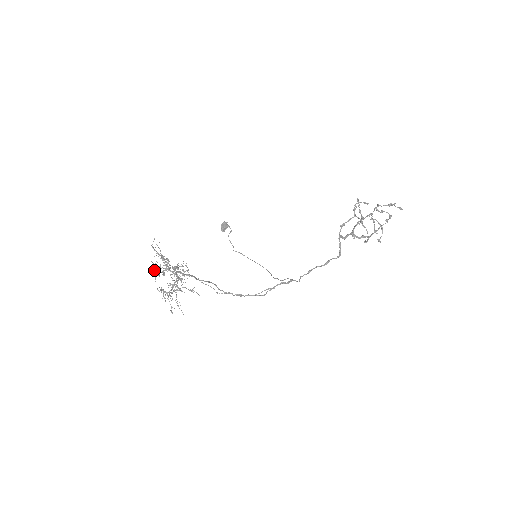
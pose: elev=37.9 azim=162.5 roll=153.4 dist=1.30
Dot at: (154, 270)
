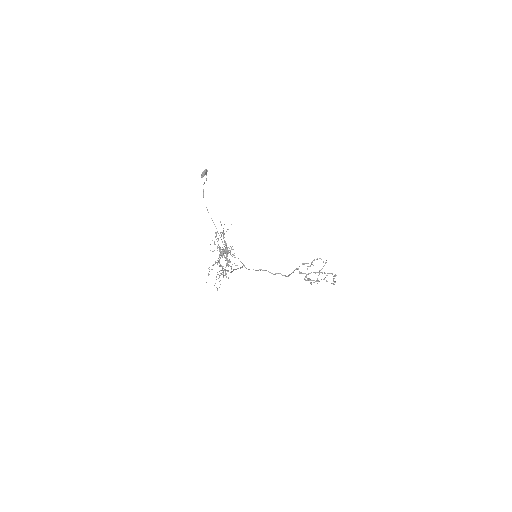
Dot at: occluded
